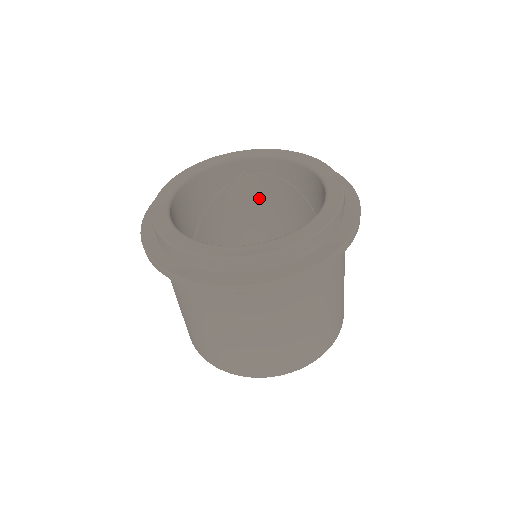
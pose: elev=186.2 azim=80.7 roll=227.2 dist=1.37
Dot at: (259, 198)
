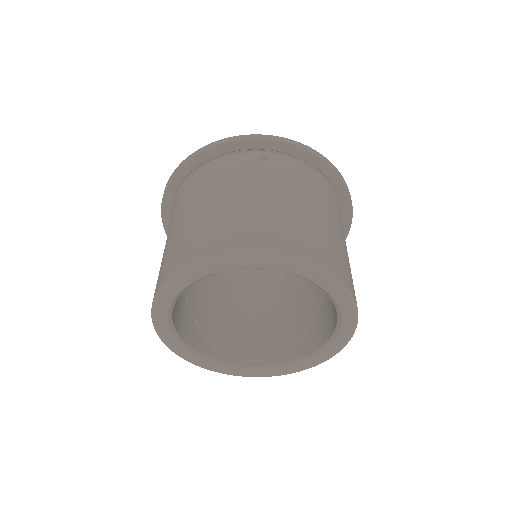
Dot at: (251, 285)
